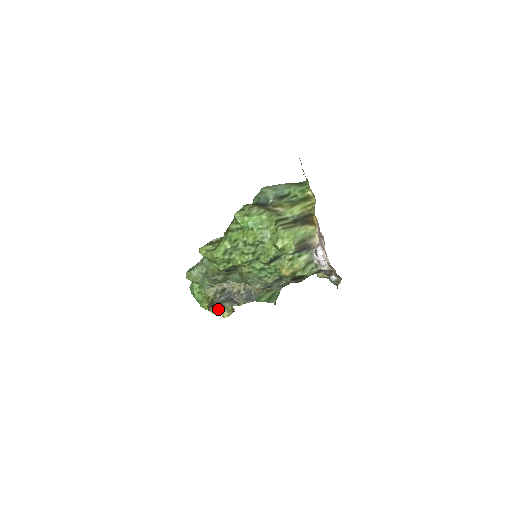
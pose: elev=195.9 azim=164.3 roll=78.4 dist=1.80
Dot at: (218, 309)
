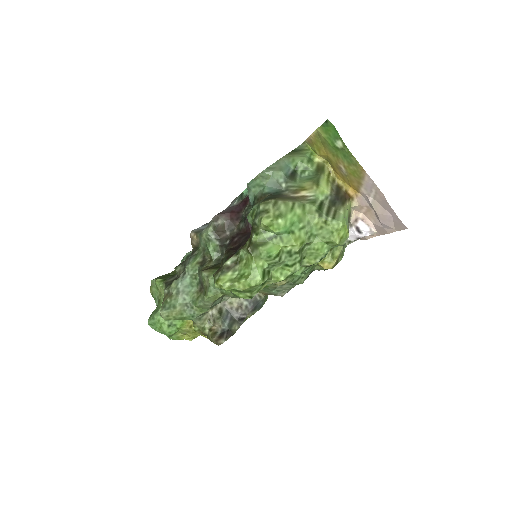
Dot at: (199, 333)
